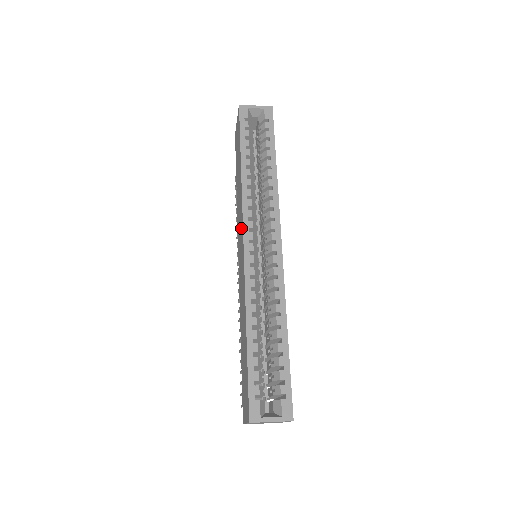
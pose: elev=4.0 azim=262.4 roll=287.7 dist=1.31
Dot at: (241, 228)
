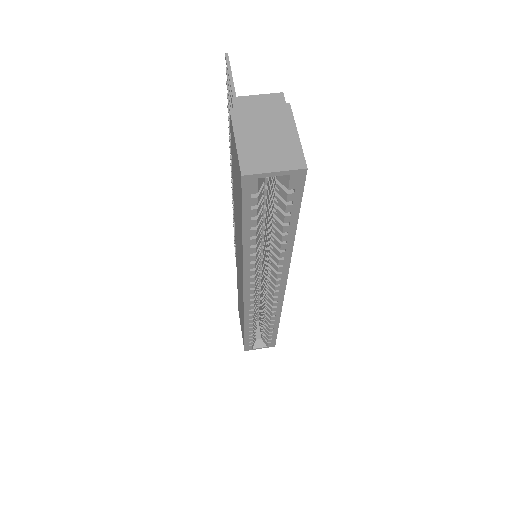
Dot at: occluded
